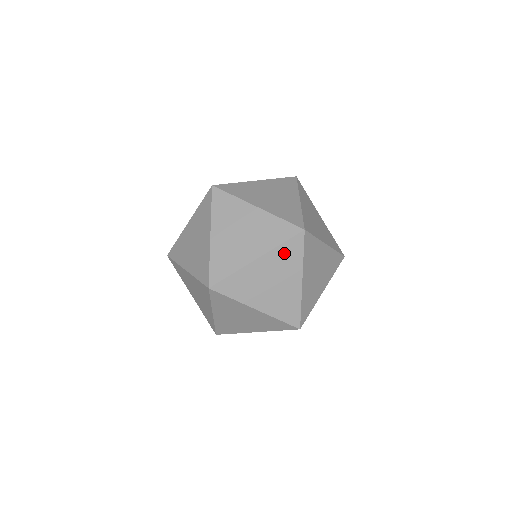
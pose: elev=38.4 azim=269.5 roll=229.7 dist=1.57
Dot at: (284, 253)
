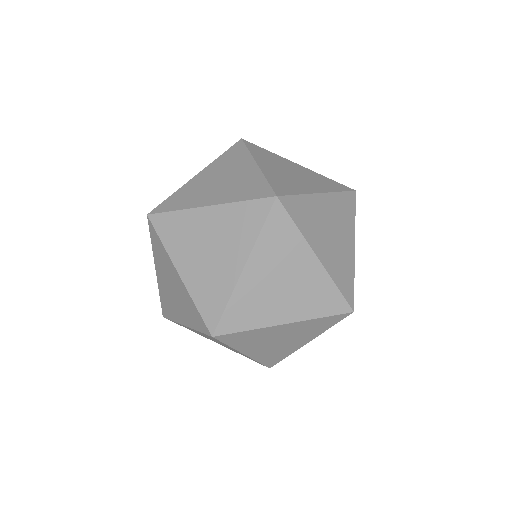
Dot at: (226, 159)
